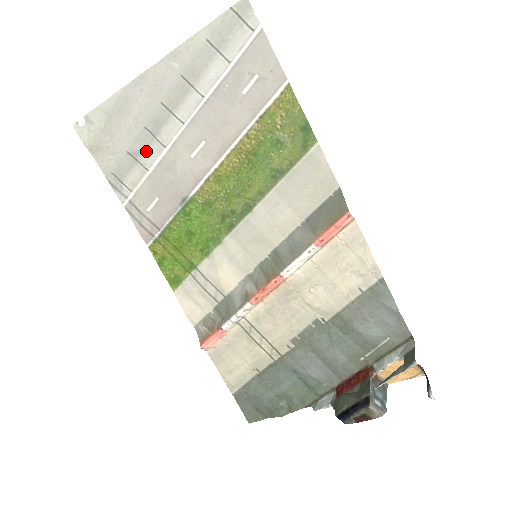
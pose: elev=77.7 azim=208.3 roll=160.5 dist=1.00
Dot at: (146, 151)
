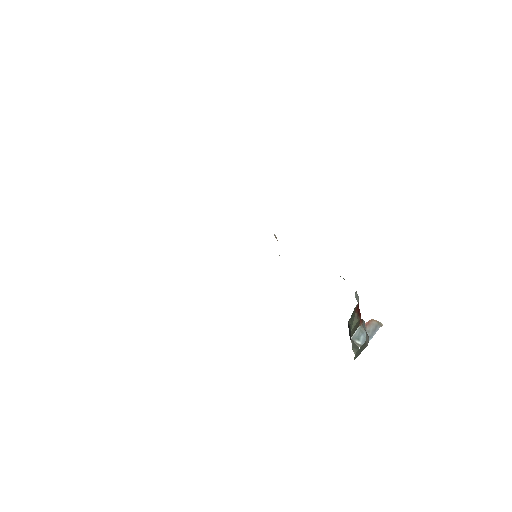
Dot at: occluded
